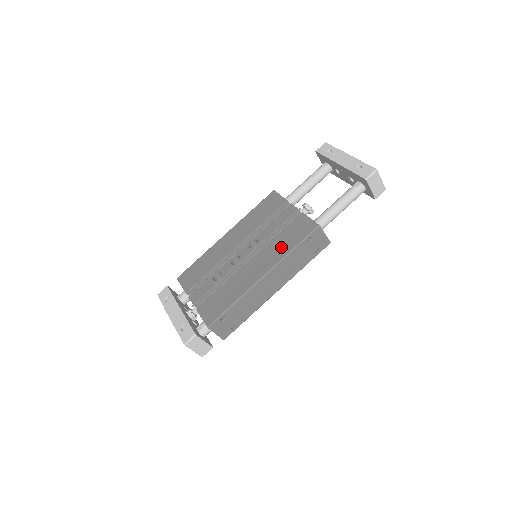
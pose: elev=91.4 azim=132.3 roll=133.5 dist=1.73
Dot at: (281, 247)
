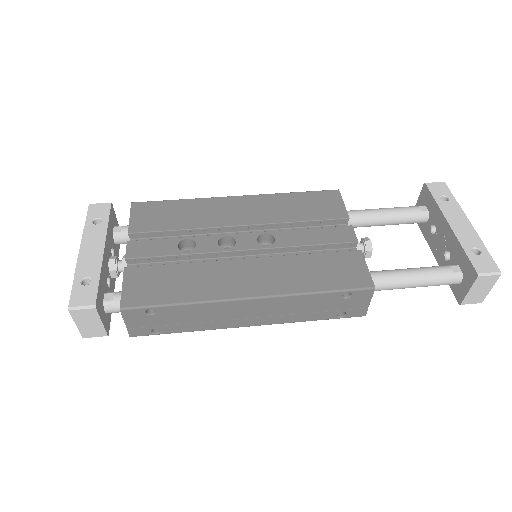
Dot at: (302, 275)
